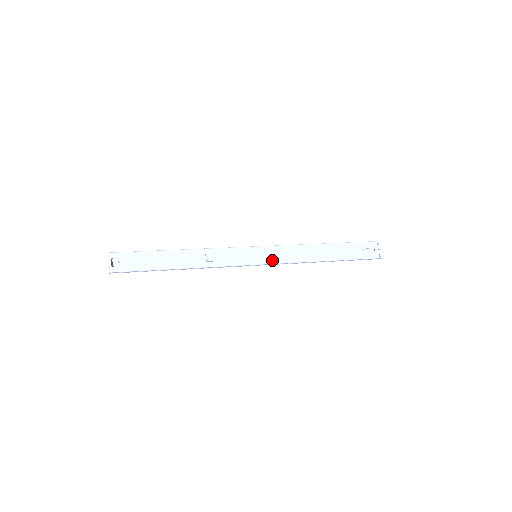
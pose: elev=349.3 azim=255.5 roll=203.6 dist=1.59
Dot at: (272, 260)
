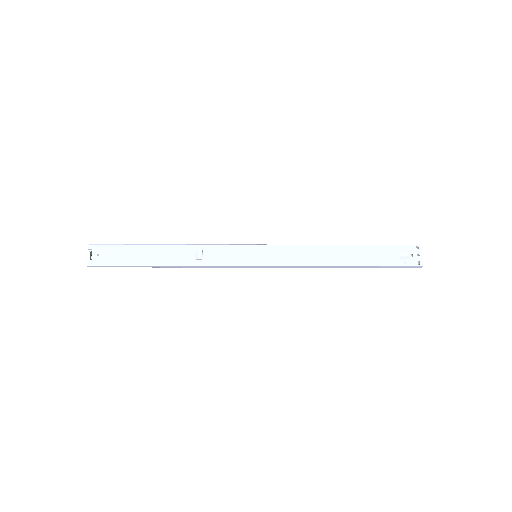
Dot at: (275, 261)
